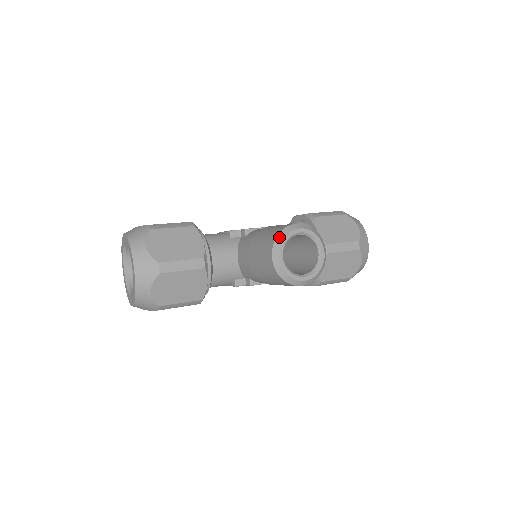
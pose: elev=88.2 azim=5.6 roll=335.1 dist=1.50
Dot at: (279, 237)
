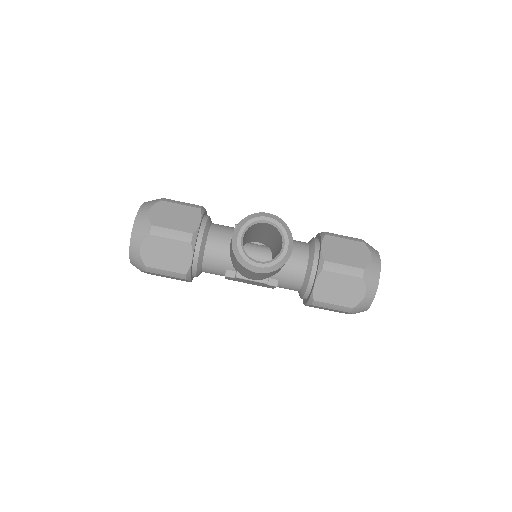
Dot at: (245, 219)
